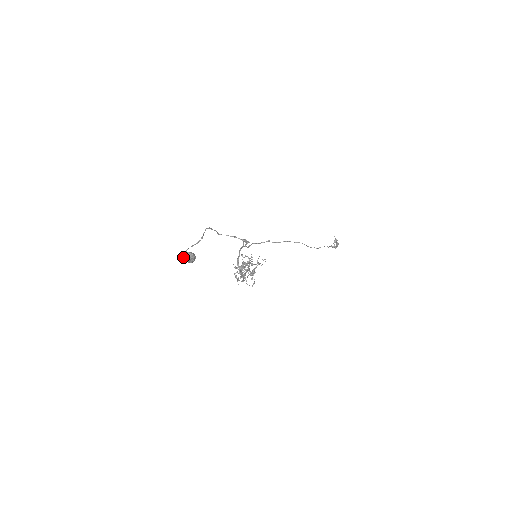
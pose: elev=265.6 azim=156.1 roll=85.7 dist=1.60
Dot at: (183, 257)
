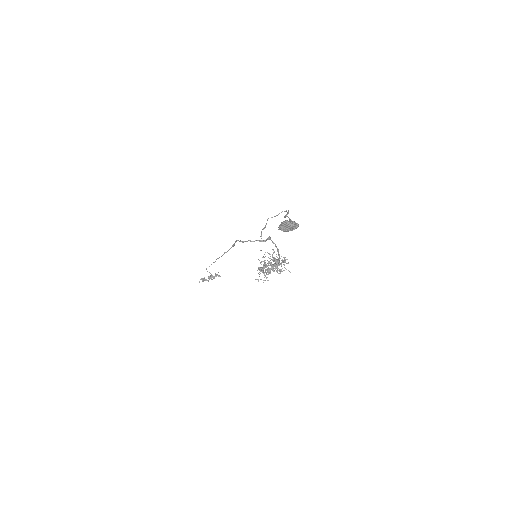
Dot at: (294, 223)
